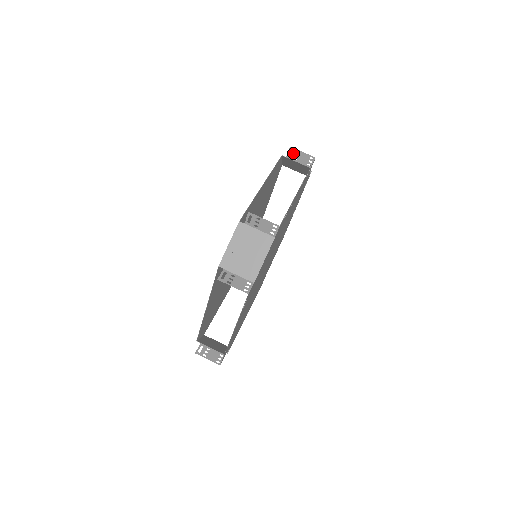
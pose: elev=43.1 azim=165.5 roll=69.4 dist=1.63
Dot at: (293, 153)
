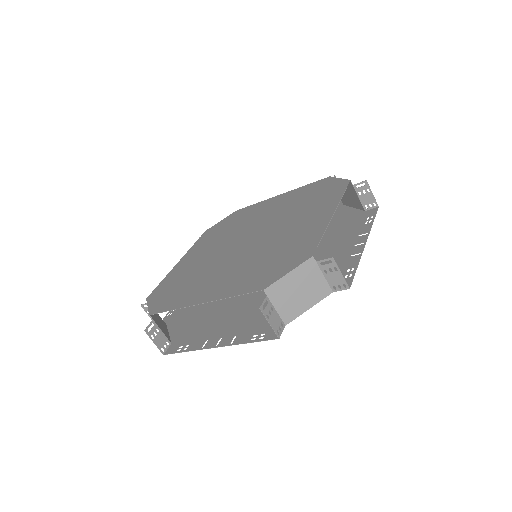
Dot at: (363, 187)
